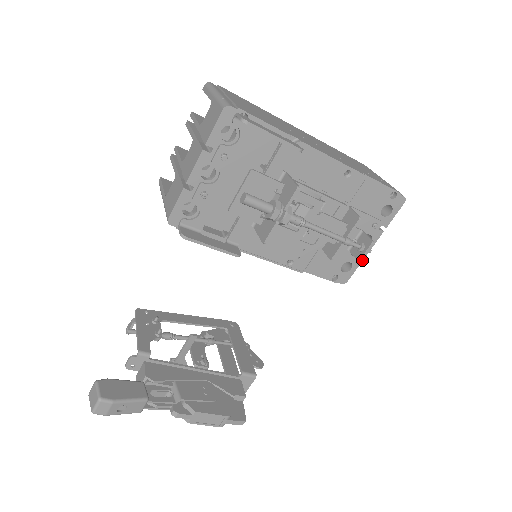
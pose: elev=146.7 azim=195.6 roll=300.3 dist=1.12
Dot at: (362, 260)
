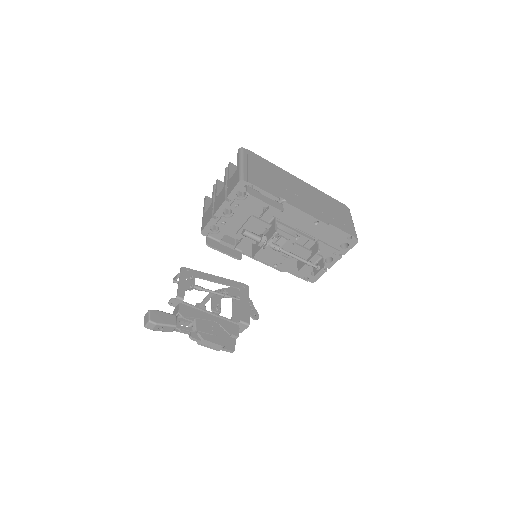
Dot at: (326, 271)
